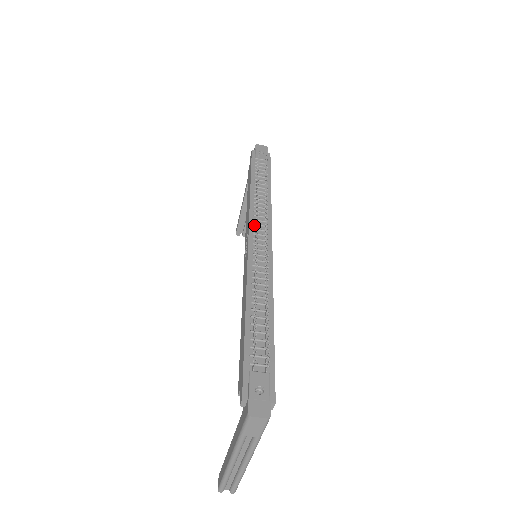
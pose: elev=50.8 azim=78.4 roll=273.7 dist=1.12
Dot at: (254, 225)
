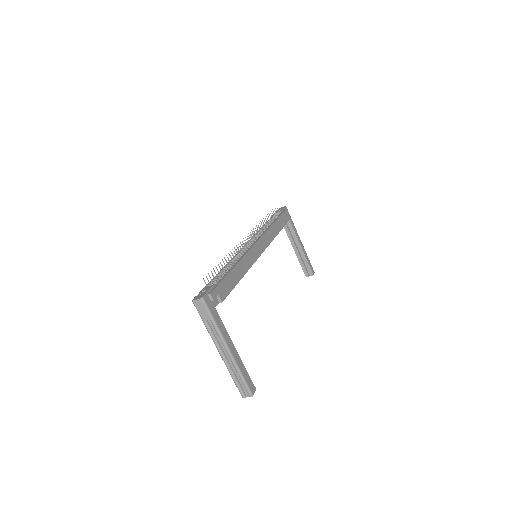
Dot at: occluded
